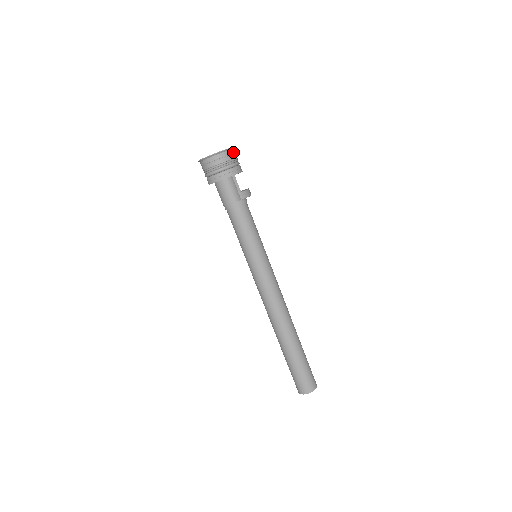
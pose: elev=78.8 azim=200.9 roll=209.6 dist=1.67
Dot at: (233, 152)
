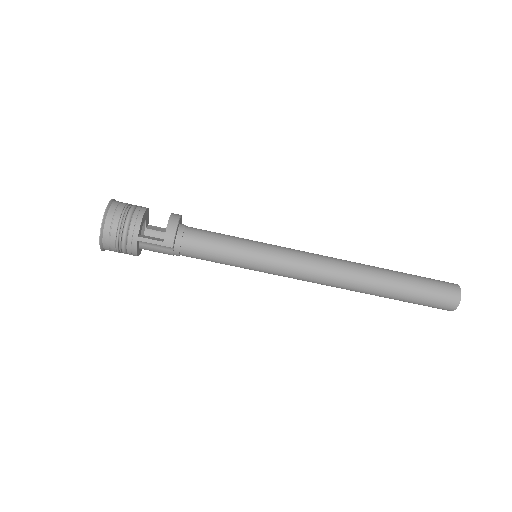
Dot at: (111, 216)
